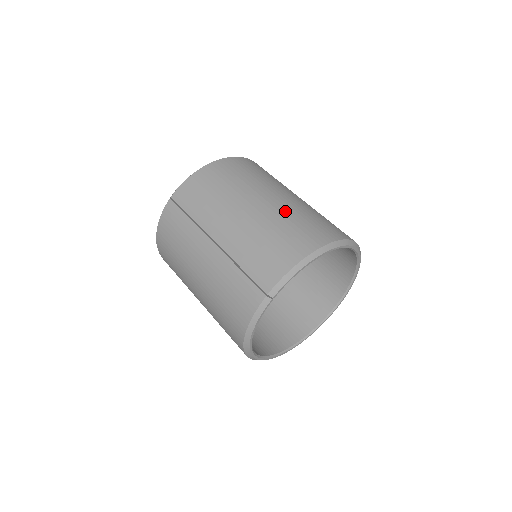
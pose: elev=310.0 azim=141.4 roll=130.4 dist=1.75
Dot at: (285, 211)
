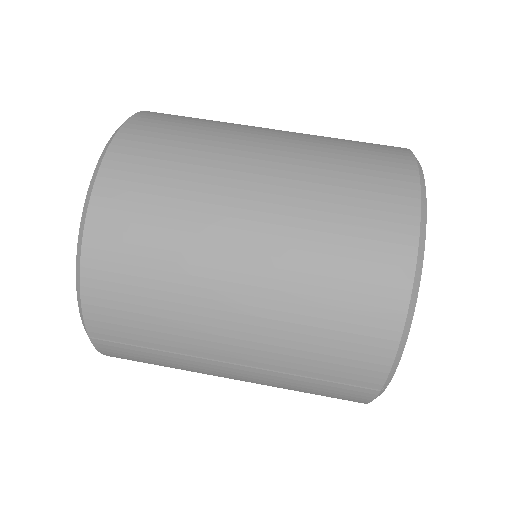
Dot at: (297, 249)
